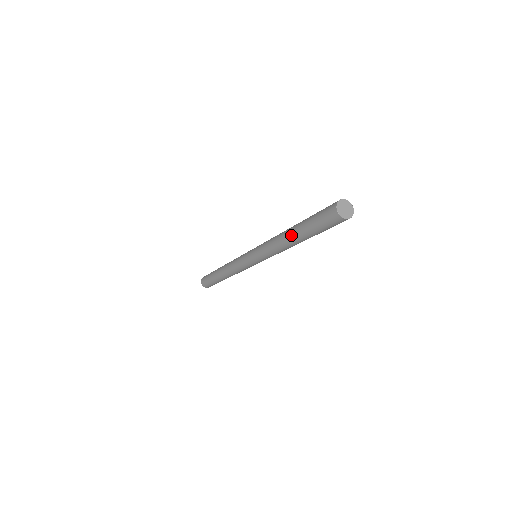
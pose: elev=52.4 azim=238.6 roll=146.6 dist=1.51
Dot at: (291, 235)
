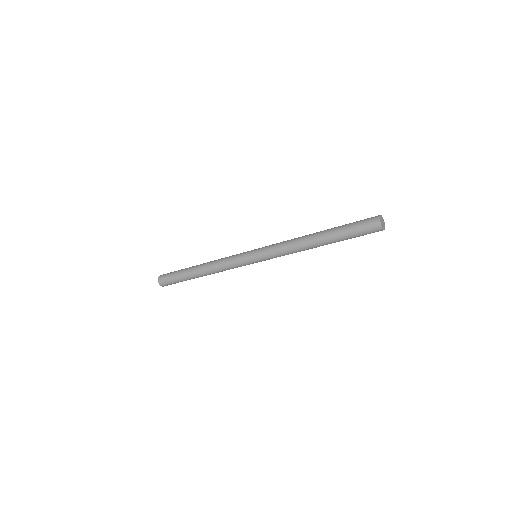
Dot at: (320, 232)
